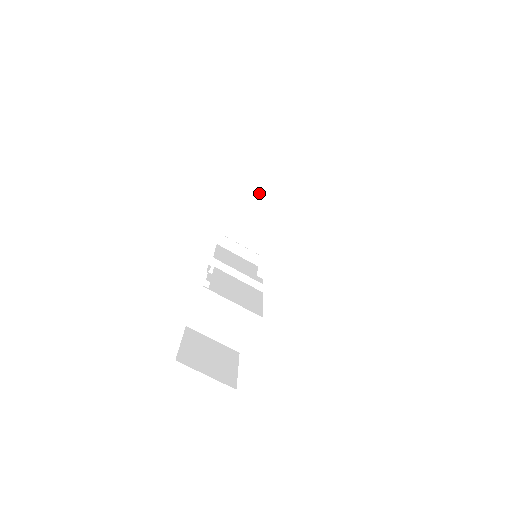
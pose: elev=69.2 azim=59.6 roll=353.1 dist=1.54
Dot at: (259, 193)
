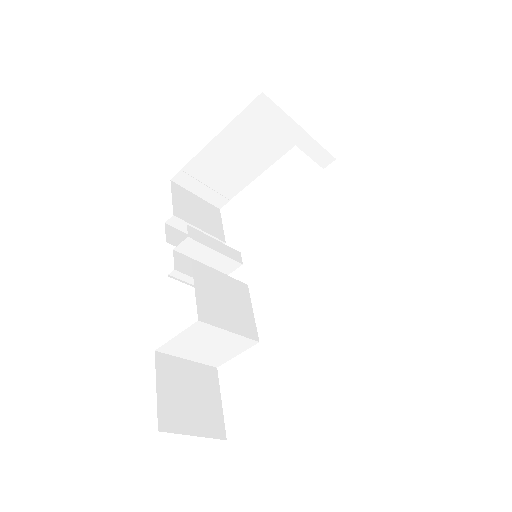
Dot at: (248, 125)
